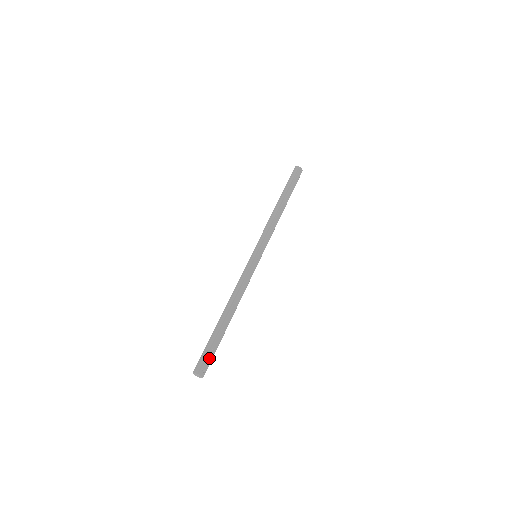
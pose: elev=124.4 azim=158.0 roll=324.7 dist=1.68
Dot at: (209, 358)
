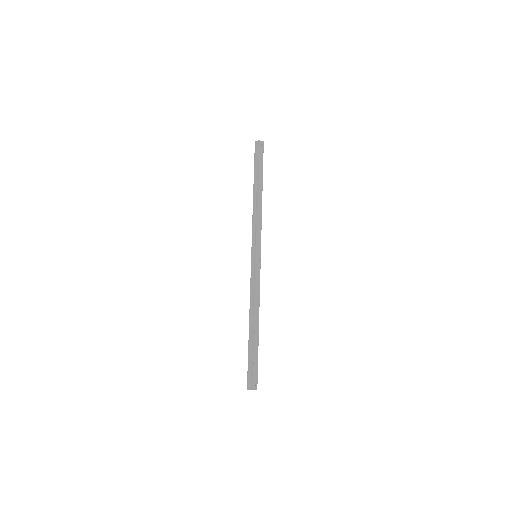
Dot at: (254, 371)
